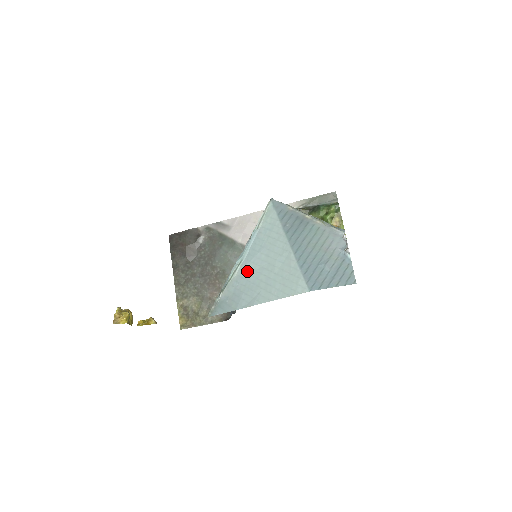
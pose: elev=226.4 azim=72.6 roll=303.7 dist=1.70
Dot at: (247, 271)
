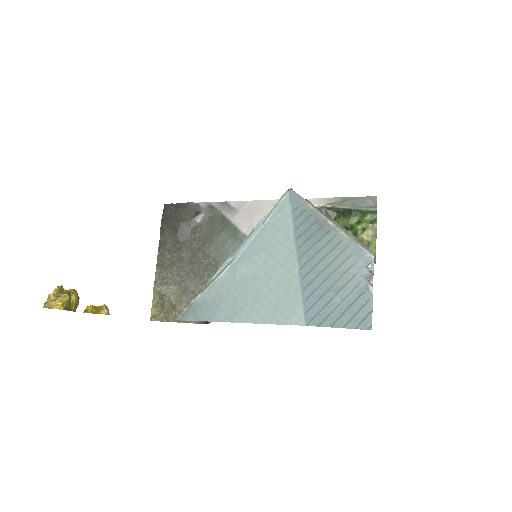
Dot at: (236, 275)
